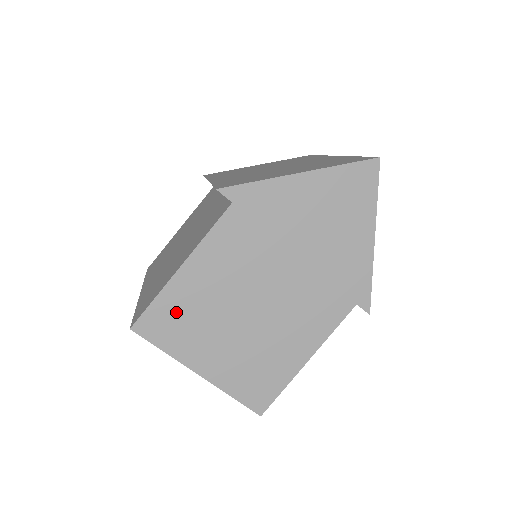
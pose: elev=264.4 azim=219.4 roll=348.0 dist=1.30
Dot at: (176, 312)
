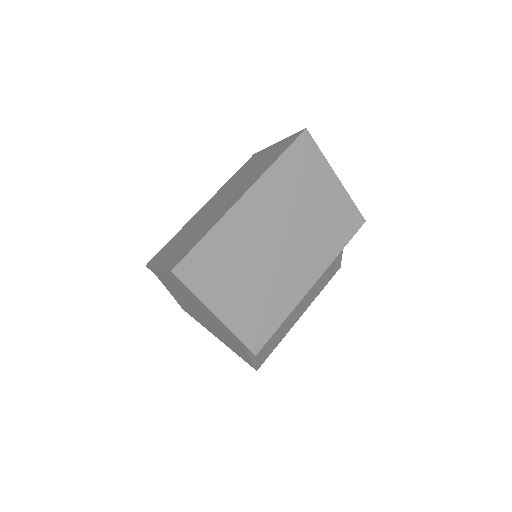
Dot at: (187, 310)
